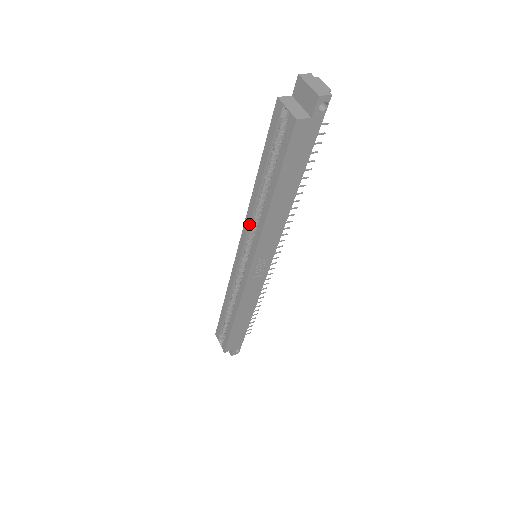
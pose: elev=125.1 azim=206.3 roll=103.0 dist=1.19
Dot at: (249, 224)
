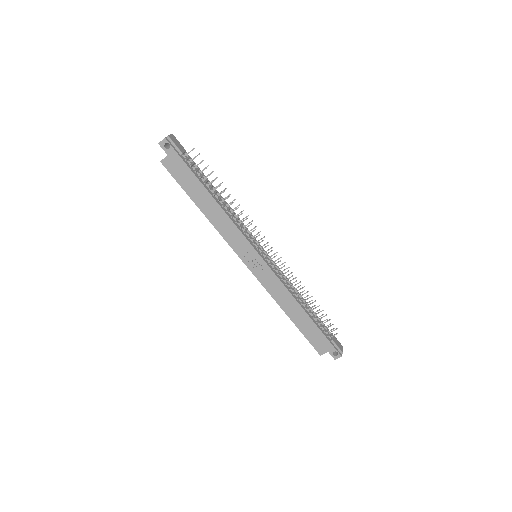
Dot at: occluded
